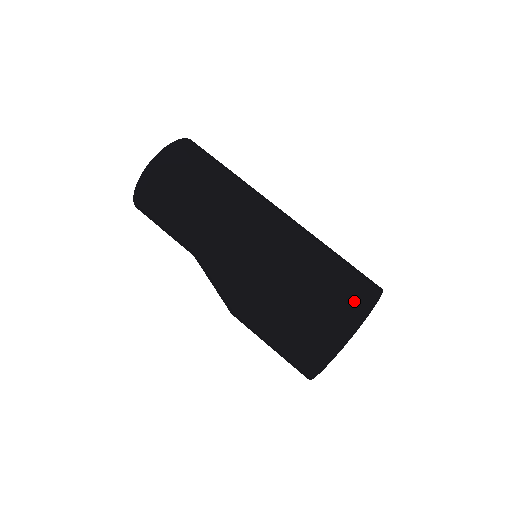
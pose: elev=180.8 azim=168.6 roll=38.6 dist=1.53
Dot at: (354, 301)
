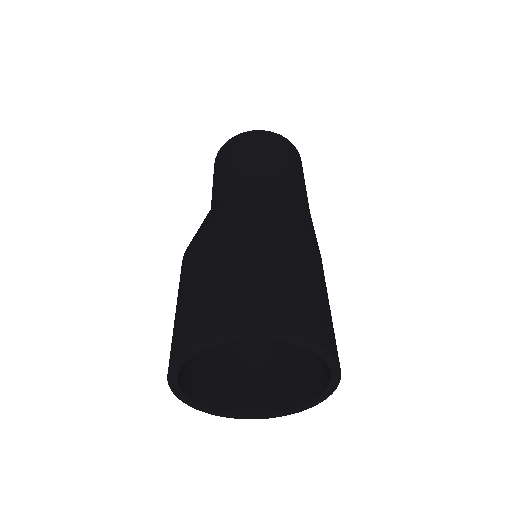
Dot at: (335, 341)
